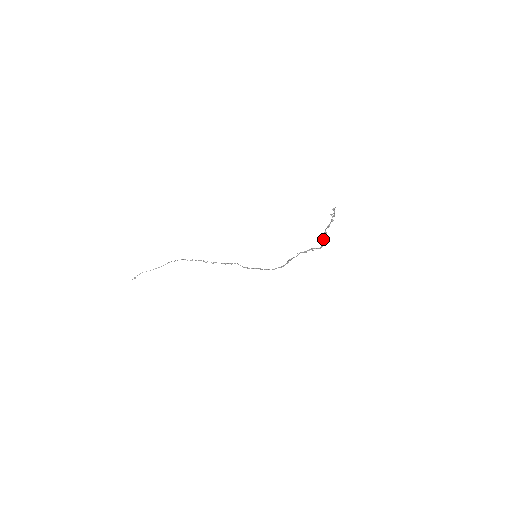
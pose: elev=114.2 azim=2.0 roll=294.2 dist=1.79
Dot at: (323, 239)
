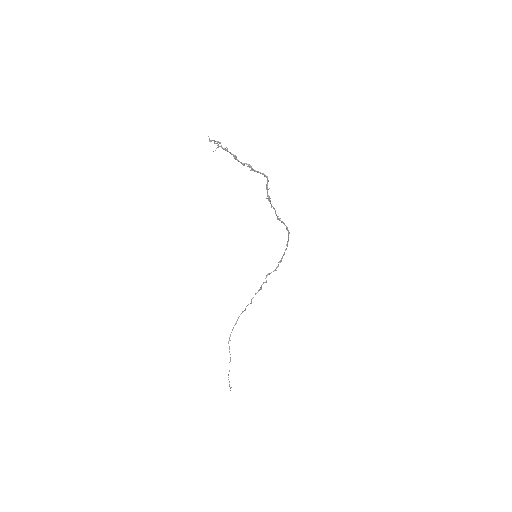
Dot at: occluded
